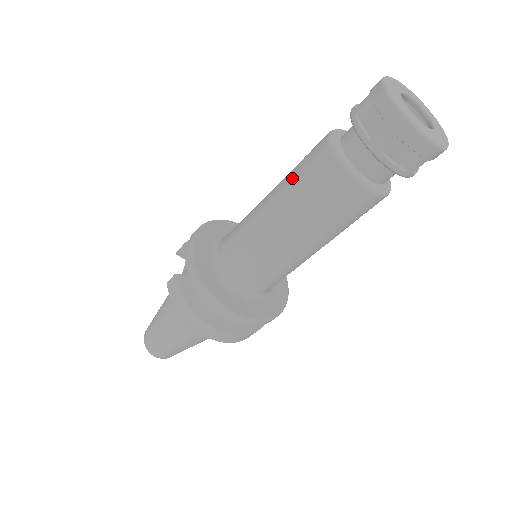
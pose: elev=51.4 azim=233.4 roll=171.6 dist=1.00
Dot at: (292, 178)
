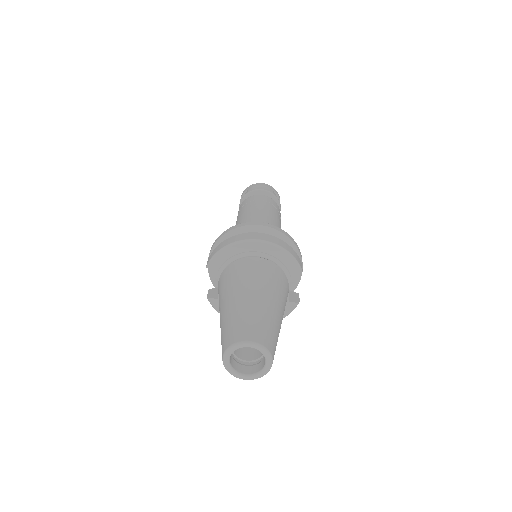
Dot at: occluded
